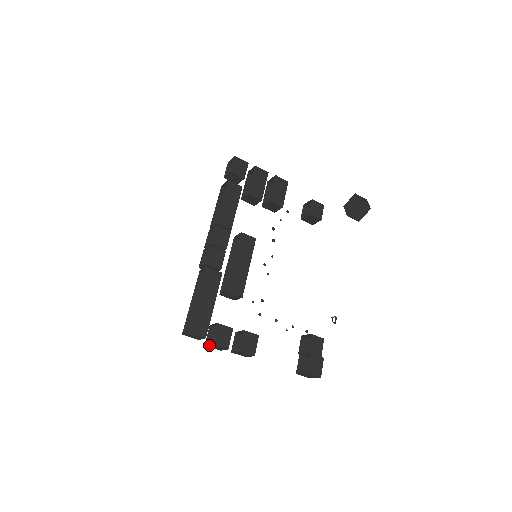
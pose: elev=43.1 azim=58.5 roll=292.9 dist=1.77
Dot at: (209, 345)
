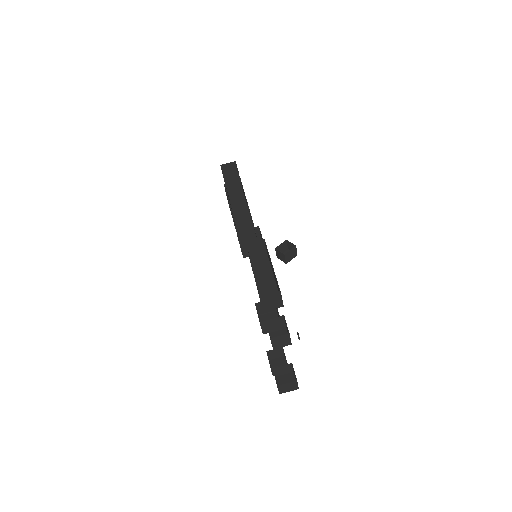
Dot at: (269, 320)
